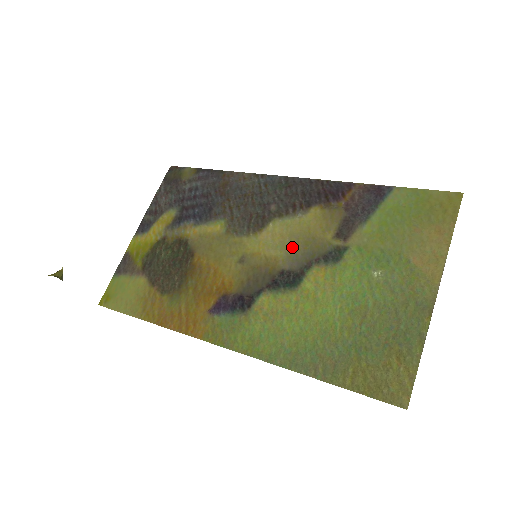
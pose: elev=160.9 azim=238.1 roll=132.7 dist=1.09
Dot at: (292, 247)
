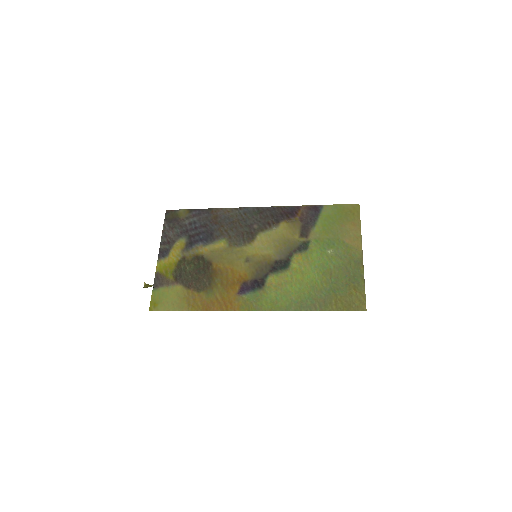
Dot at: (277, 247)
